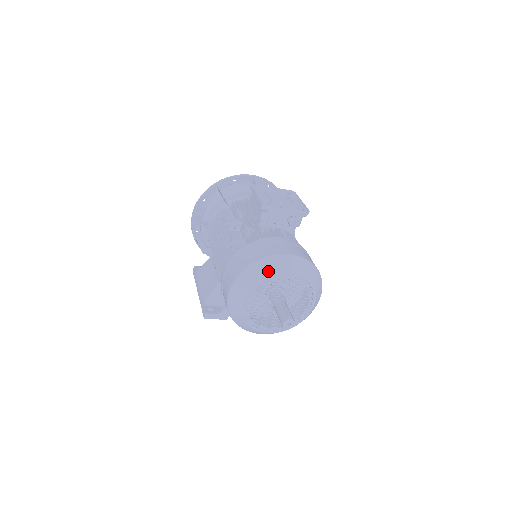
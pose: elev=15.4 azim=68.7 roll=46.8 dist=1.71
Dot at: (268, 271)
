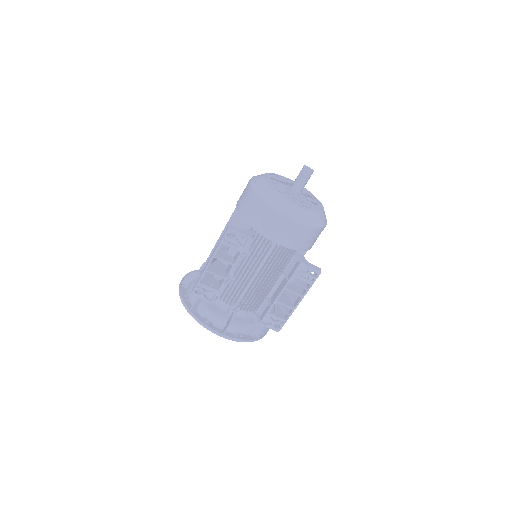
Dot at: occluded
